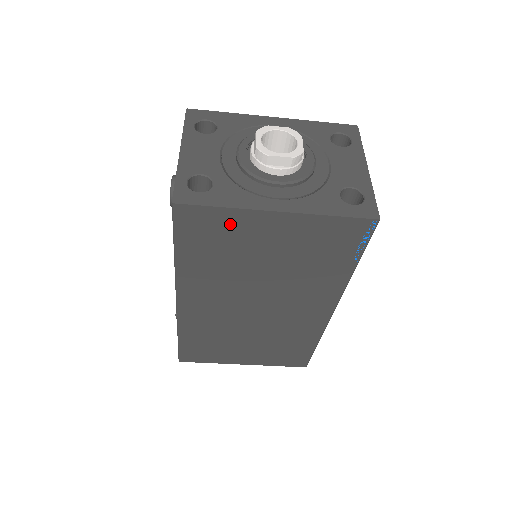
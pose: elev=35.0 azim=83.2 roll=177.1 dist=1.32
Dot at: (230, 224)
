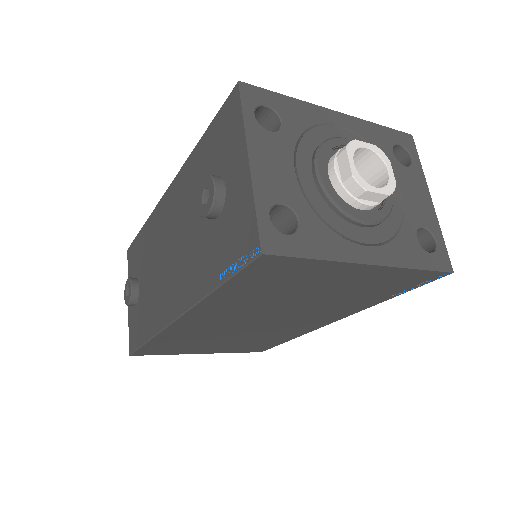
Dot at: (309, 271)
